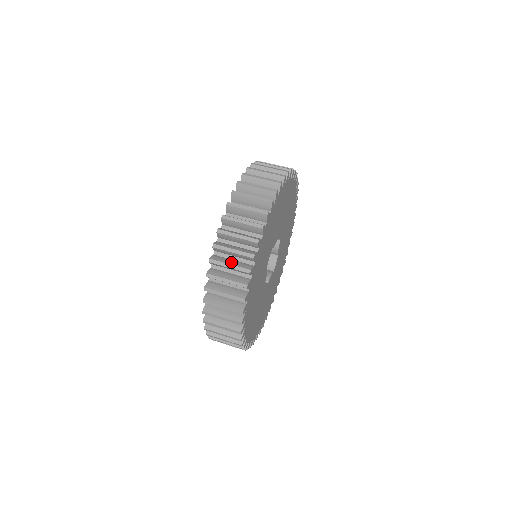
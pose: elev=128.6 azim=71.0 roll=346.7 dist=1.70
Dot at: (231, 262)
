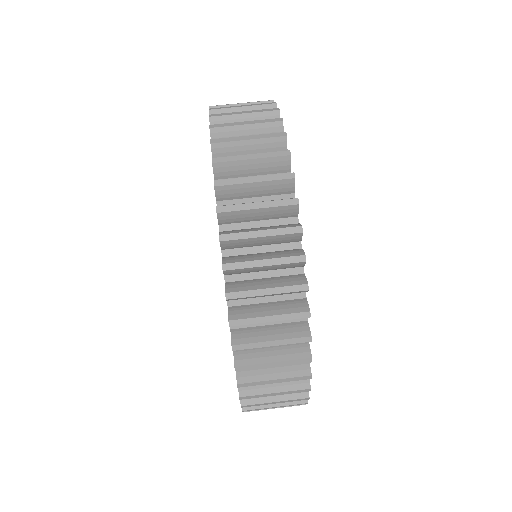
Dot at: occluded
